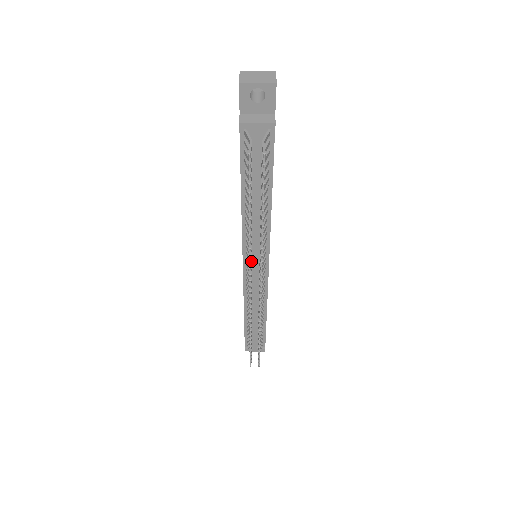
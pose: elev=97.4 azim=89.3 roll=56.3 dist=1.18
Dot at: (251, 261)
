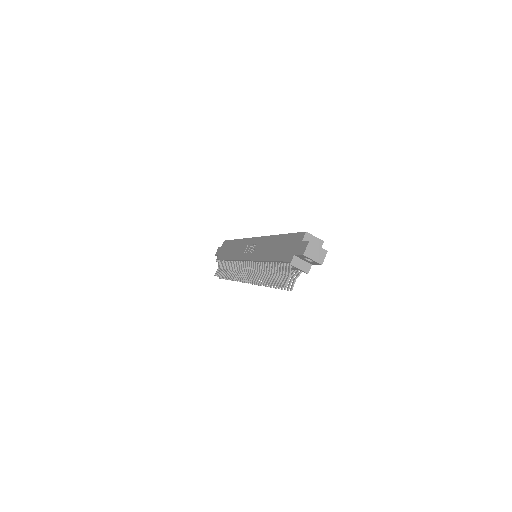
Dot at: occluded
